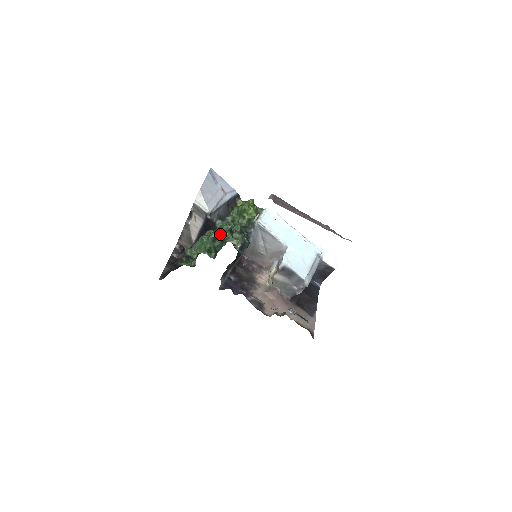
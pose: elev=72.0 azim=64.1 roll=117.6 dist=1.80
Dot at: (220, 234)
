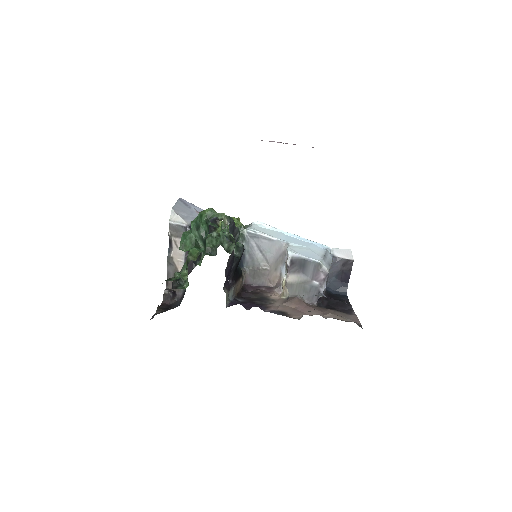
Dot at: (201, 214)
